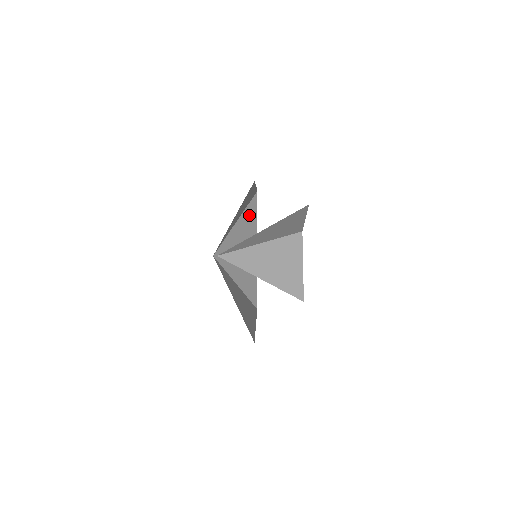
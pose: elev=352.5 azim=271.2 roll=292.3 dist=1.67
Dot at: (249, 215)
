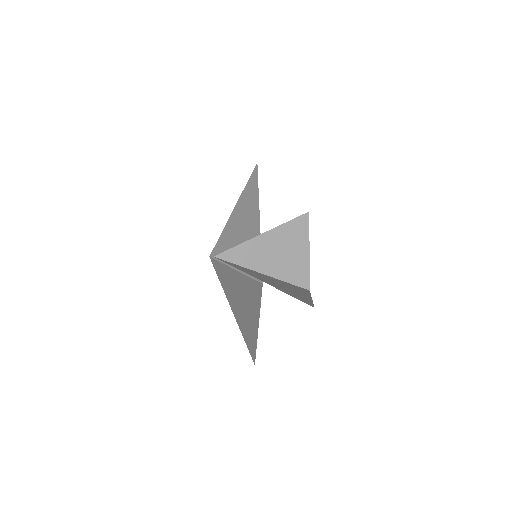
Dot at: (248, 194)
